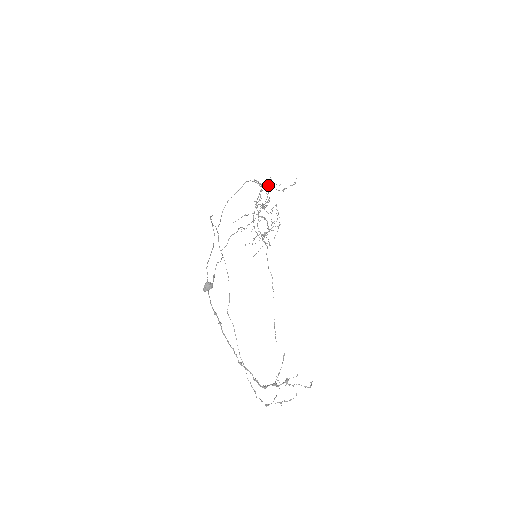
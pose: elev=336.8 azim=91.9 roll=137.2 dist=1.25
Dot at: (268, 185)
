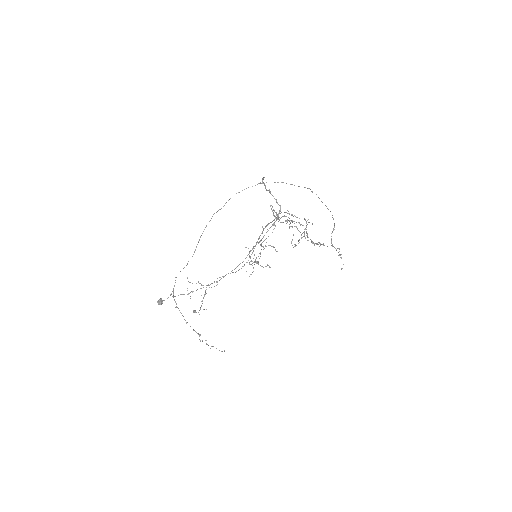
Dot at: (289, 218)
